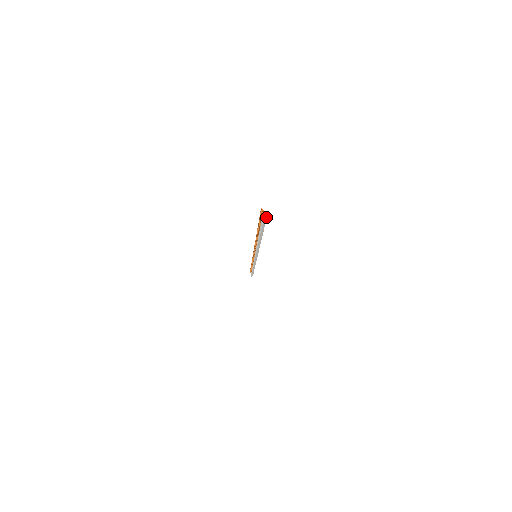
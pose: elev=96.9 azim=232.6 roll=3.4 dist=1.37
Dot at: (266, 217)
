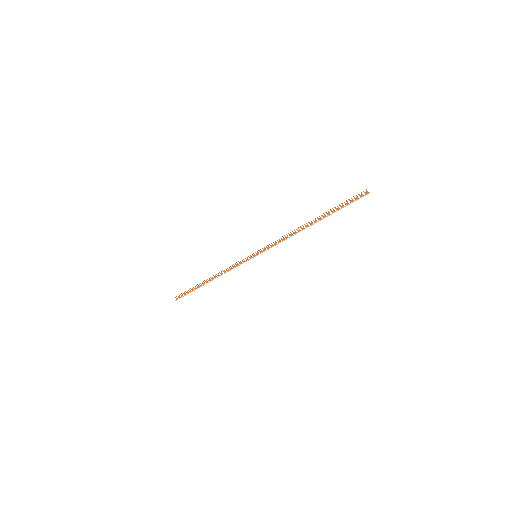
Dot at: (362, 197)
